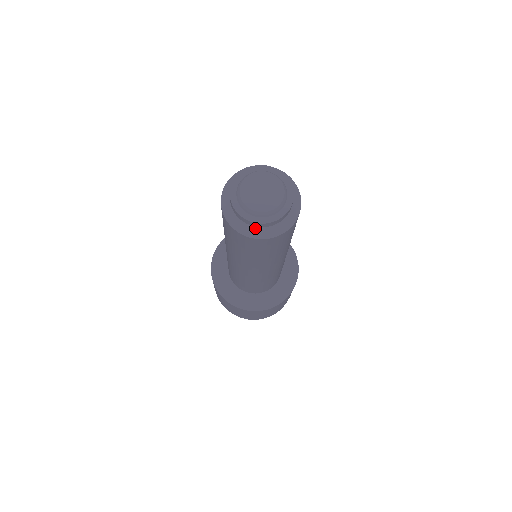
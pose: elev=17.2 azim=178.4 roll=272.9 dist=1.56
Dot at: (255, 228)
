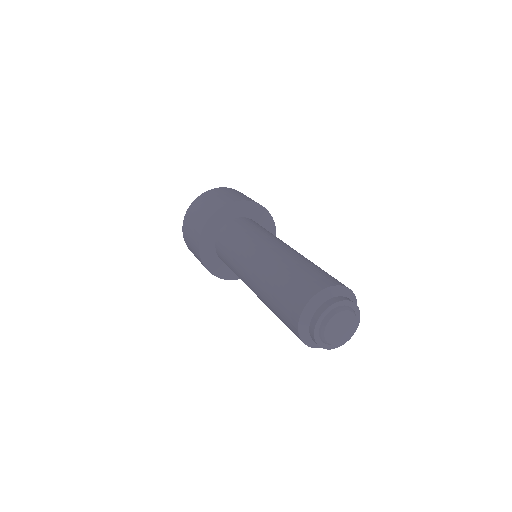
Dot at: (310, 338)
